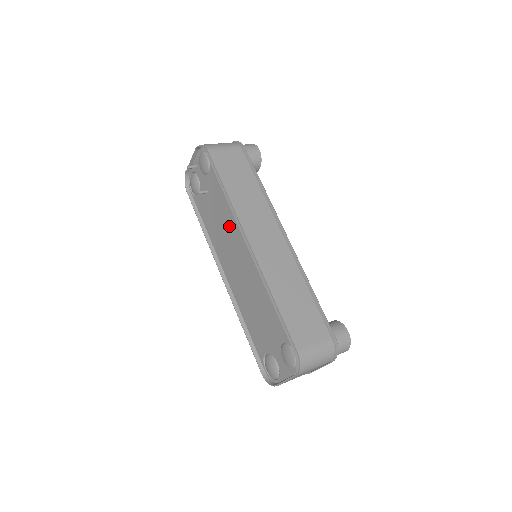
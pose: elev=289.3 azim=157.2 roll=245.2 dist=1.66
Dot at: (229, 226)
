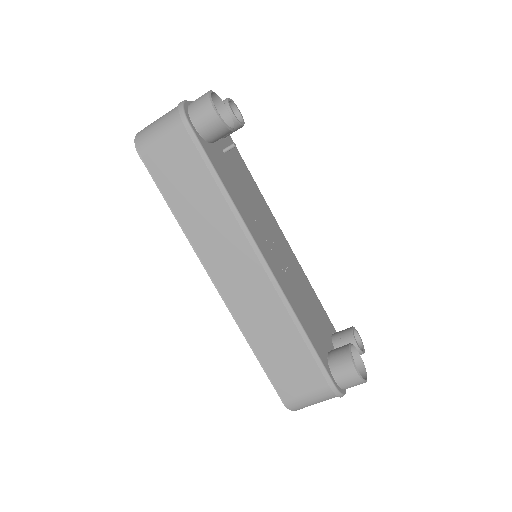
Dot at: occluded
